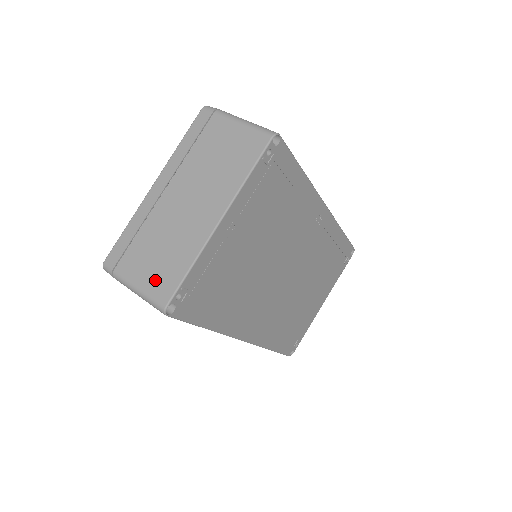
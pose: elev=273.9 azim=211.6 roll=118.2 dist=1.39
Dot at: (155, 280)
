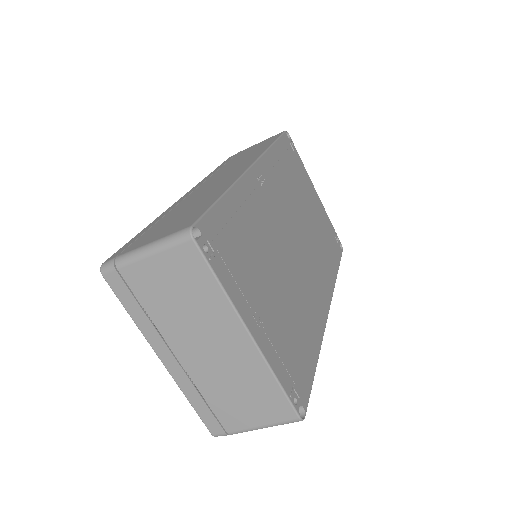
Dot at: (266, 412)
